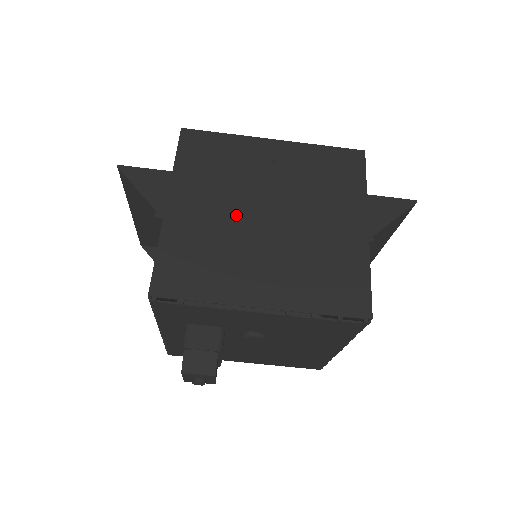
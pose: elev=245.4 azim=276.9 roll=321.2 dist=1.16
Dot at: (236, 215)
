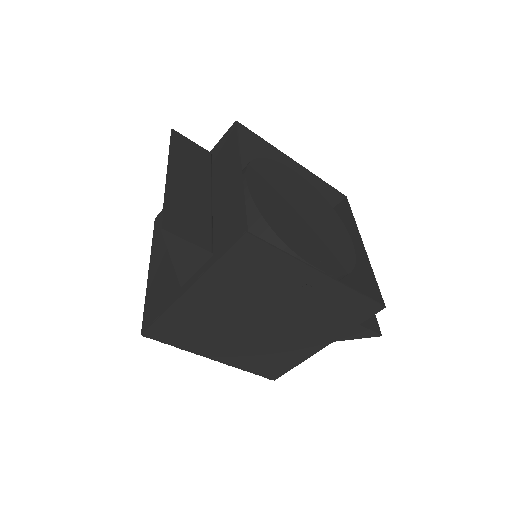
Dot at: (239, 314)
